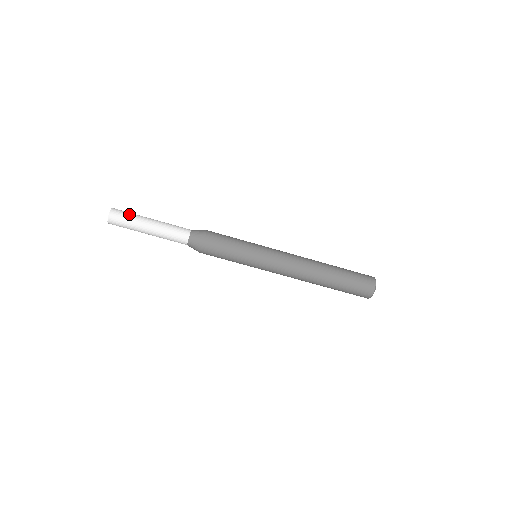
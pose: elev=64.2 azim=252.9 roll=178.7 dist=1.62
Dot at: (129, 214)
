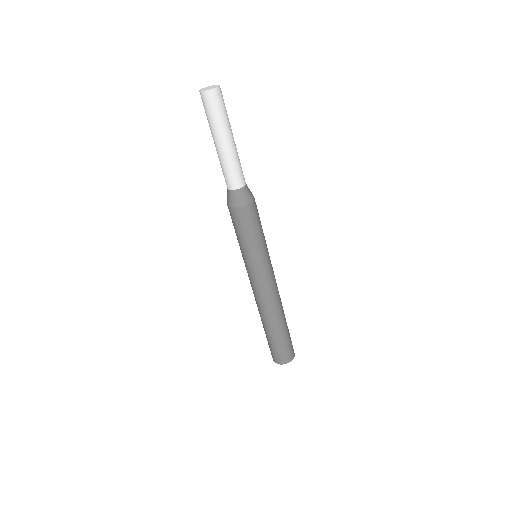
Dot at: (221, 112)
